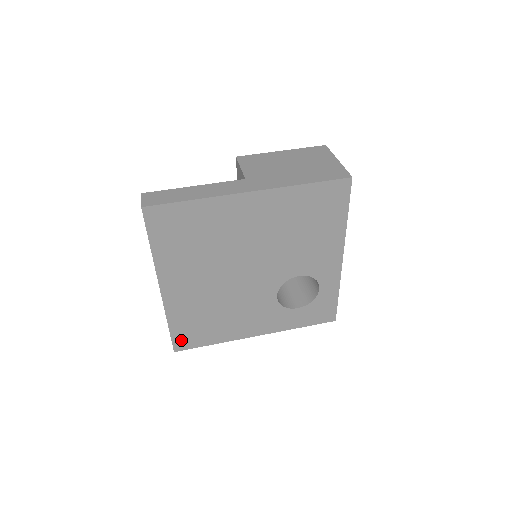
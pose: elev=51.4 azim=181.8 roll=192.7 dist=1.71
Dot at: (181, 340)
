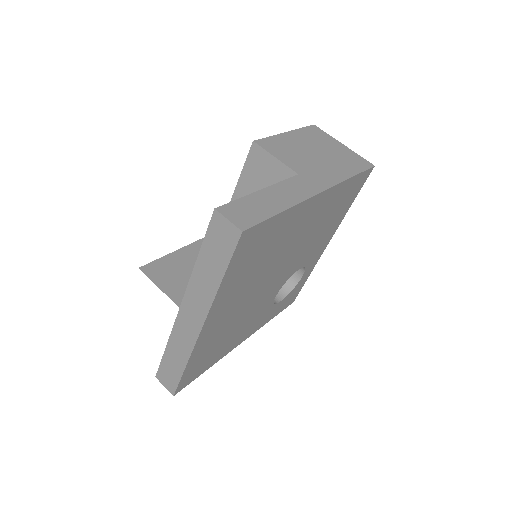
Dot at: (186, 379)
